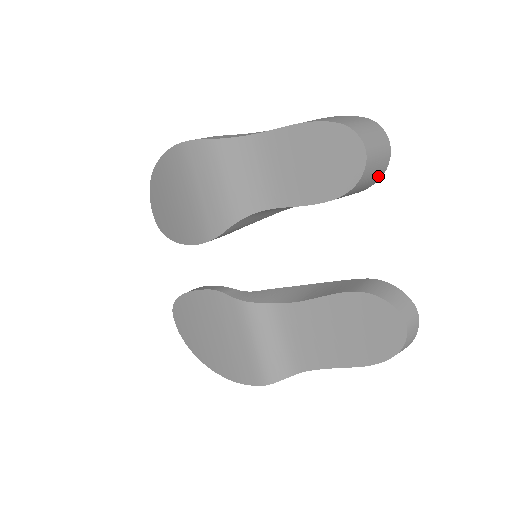
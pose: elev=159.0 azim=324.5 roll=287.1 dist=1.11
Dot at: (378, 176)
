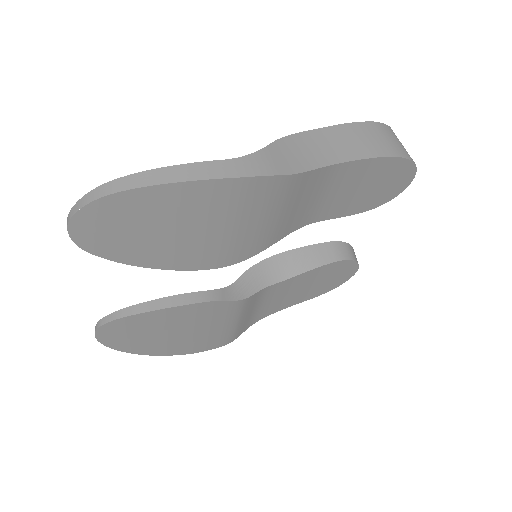
Dot at: occluded
